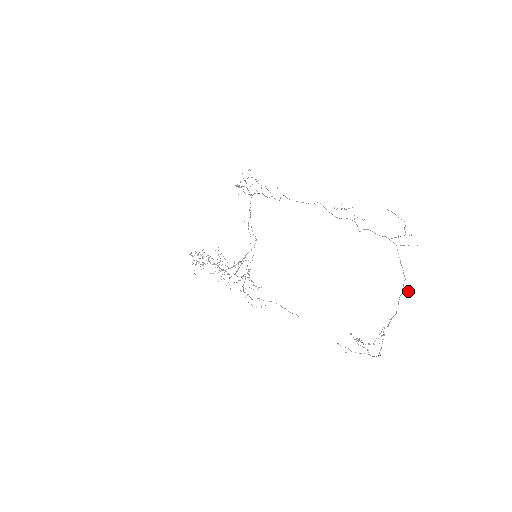
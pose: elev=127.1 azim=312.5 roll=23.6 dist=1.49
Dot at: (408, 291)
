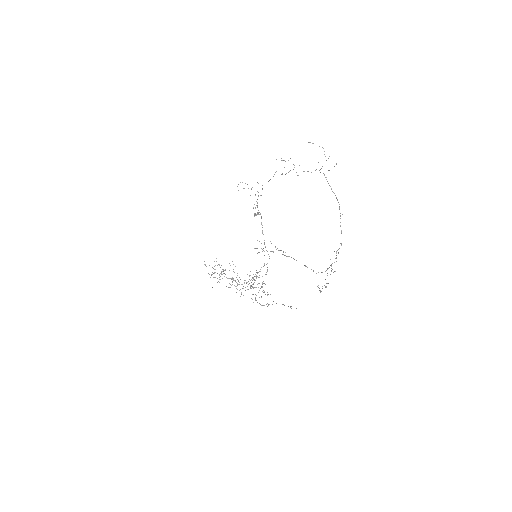
Dot at: (342, 214)
